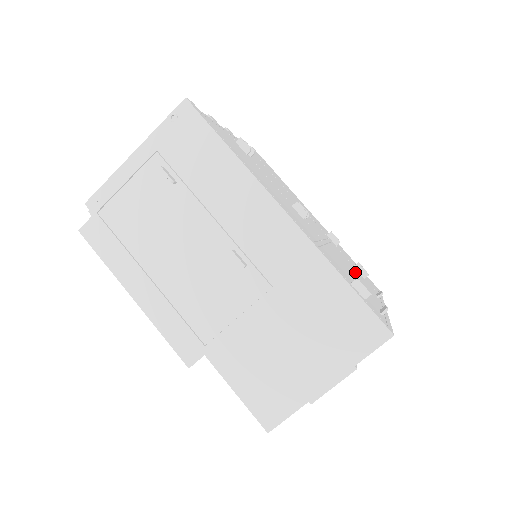
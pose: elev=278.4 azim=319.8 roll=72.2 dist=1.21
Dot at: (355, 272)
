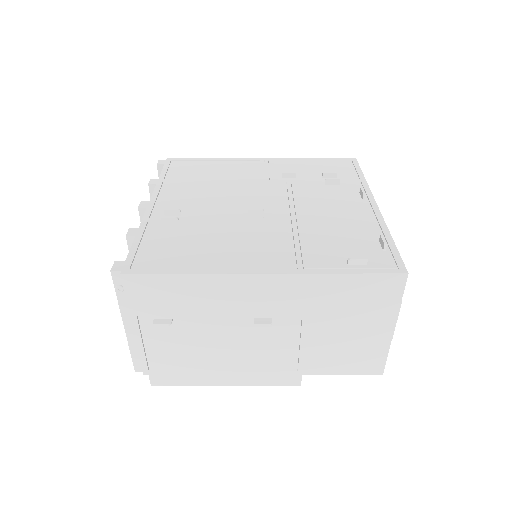
Dot at: (331, 199)
